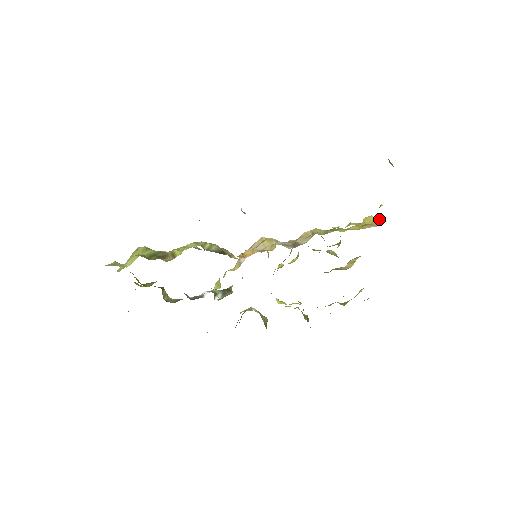
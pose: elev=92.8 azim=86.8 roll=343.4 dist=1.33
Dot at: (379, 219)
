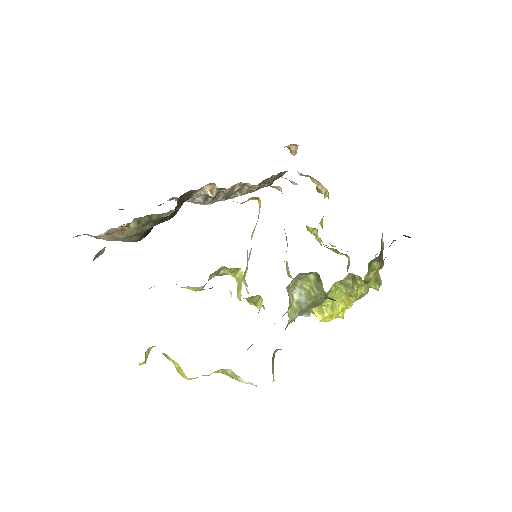
Dot at: (325, 196)
